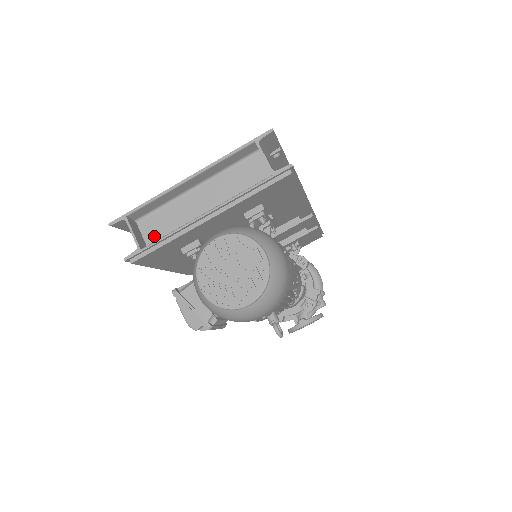
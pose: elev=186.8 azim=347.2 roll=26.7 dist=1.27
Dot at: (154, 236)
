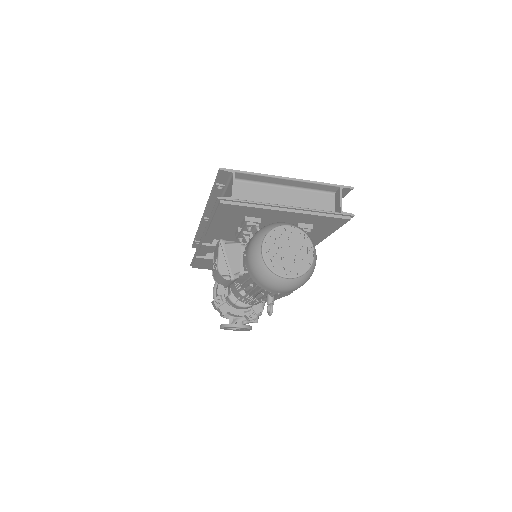
Dot at: (240, 196)
